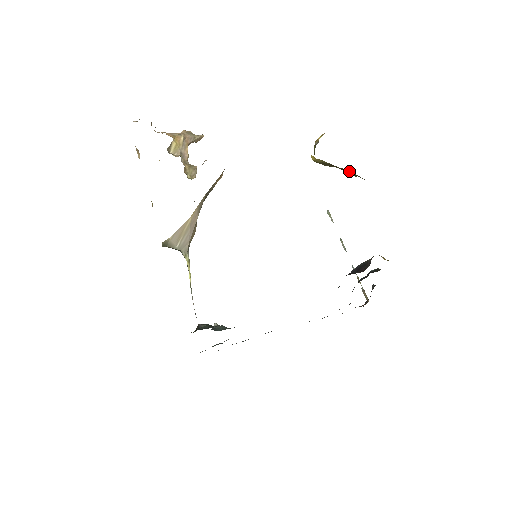
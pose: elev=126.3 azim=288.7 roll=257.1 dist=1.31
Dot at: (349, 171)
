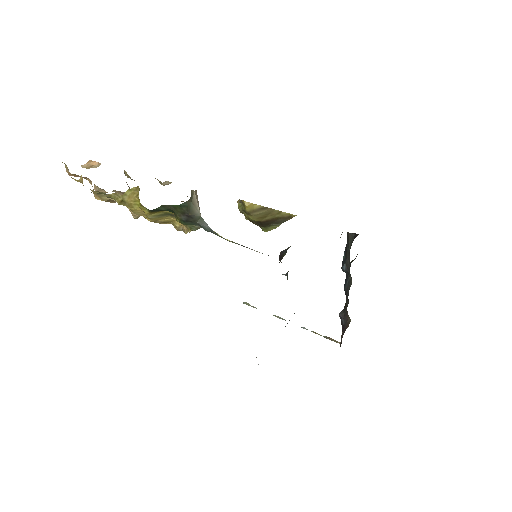
Dot at: (278, 213)
